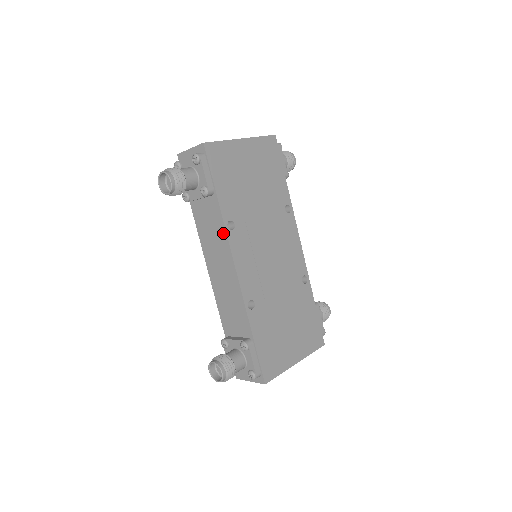
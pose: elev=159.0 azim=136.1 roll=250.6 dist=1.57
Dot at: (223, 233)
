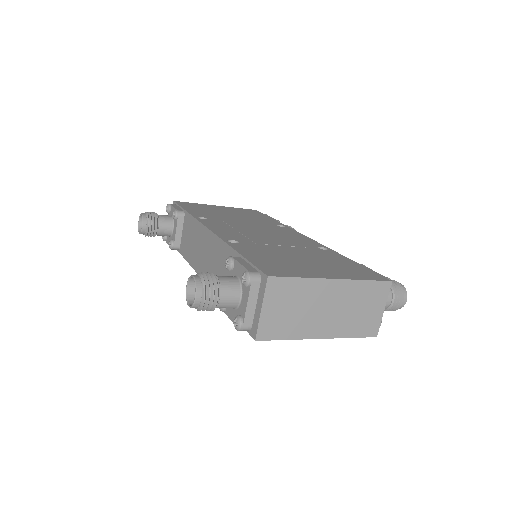
Dot at: (195, 224)
